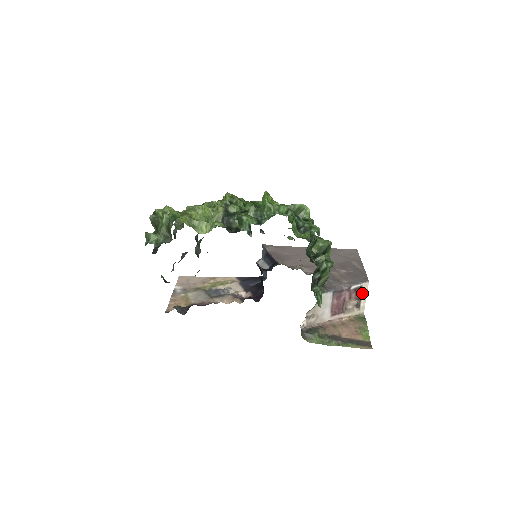
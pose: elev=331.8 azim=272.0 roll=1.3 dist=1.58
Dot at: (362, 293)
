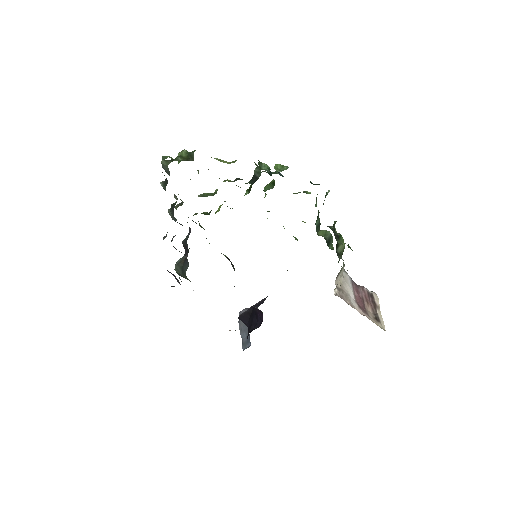
Dot at: (376, 303)
